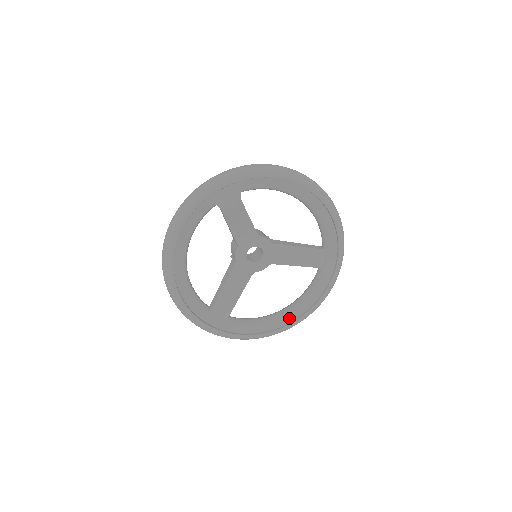
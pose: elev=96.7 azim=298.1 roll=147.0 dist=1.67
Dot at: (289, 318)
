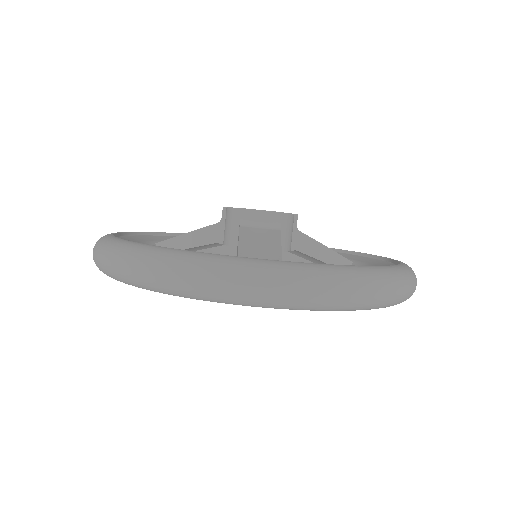
Dot at: occluded
